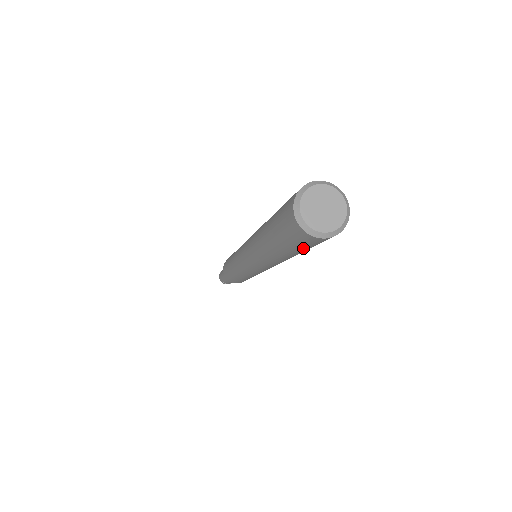
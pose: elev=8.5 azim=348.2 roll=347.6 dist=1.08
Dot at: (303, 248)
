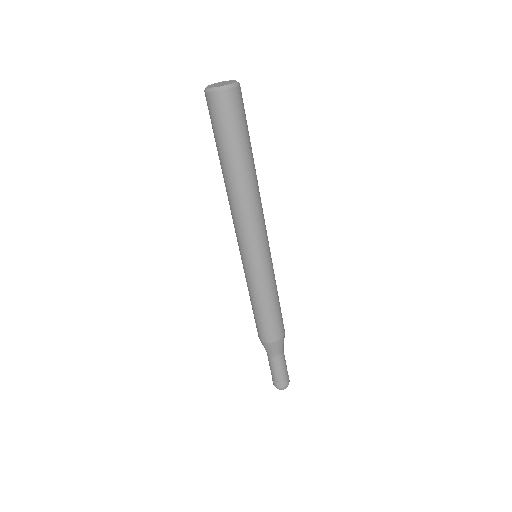
Dot at: (228, 129)
